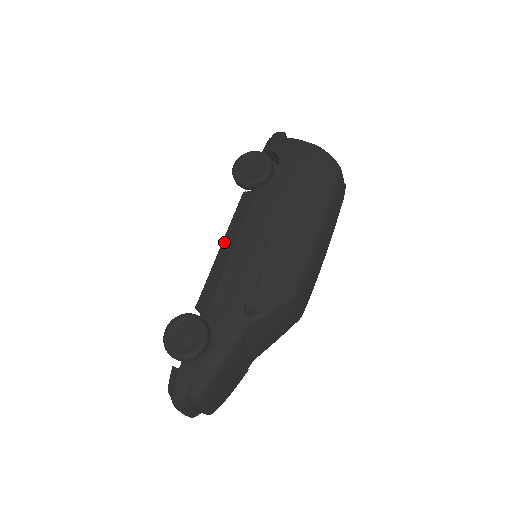
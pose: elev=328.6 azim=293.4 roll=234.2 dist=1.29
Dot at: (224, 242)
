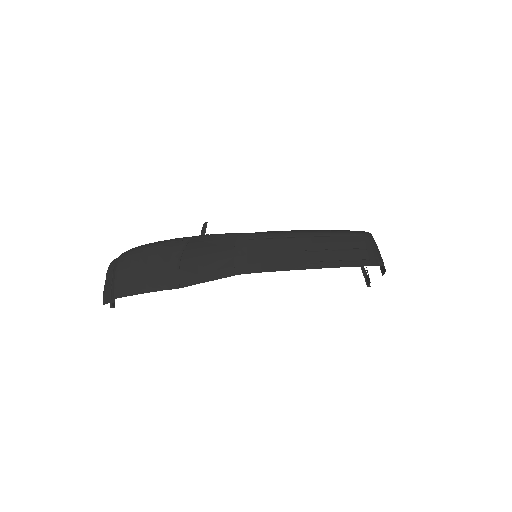
Dot at: occluded
